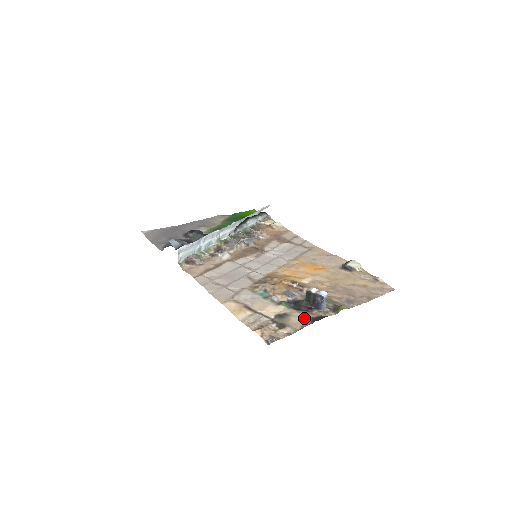
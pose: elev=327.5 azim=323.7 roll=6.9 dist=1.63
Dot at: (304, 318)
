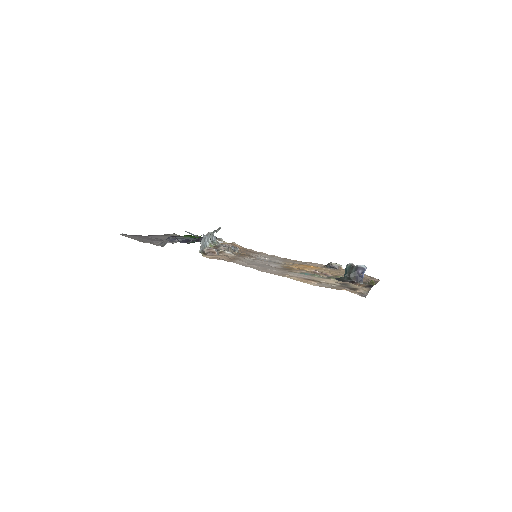
Dot at: occluded
